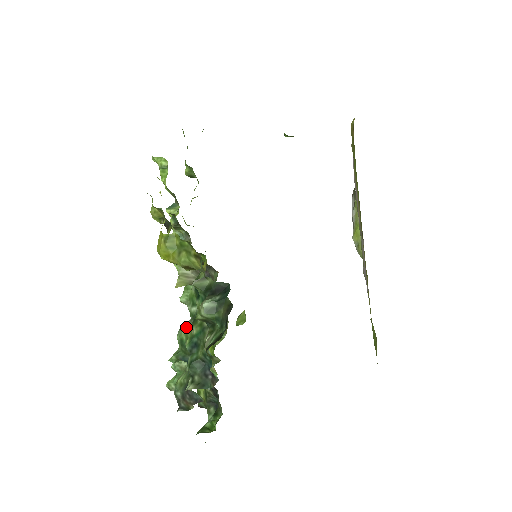
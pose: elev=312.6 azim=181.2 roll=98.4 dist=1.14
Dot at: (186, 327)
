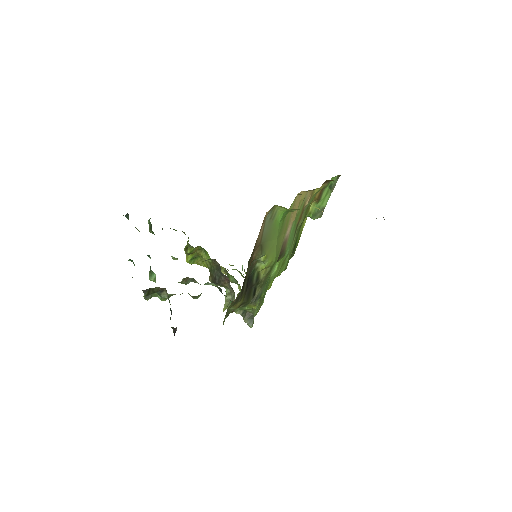
Dot at: occluded
